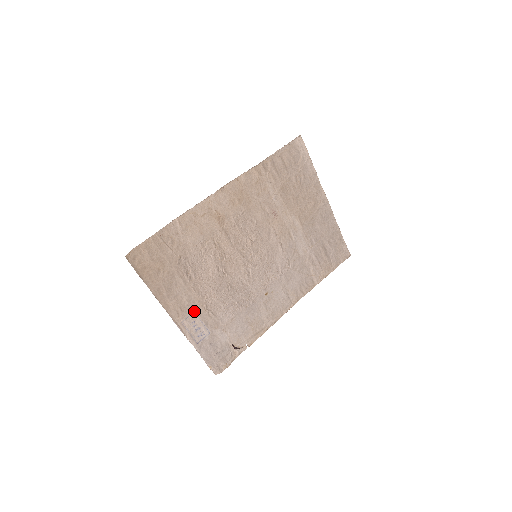
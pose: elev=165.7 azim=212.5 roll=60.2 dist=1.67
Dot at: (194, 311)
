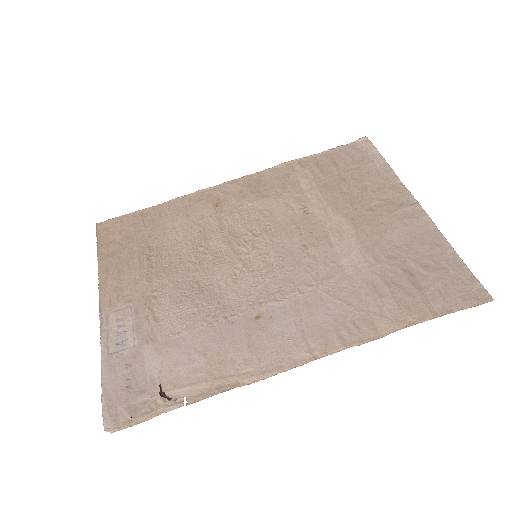
Dot at: (132, 305)
